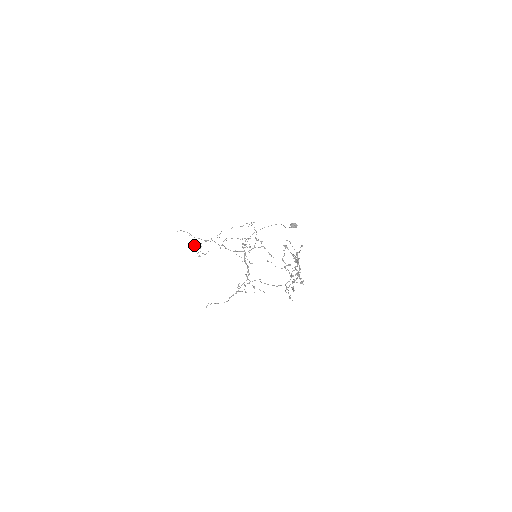
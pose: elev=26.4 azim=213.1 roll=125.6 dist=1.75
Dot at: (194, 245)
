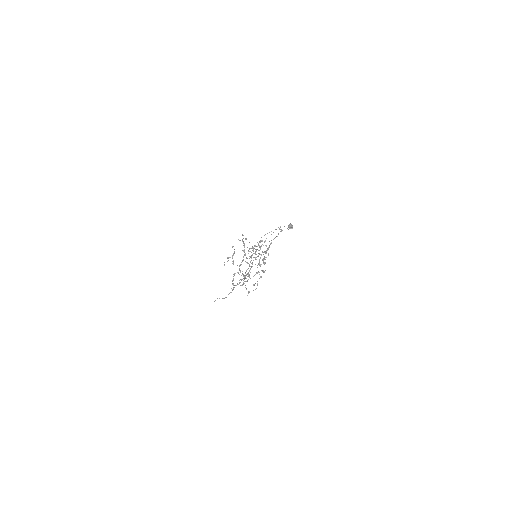
Dot at: occluded
